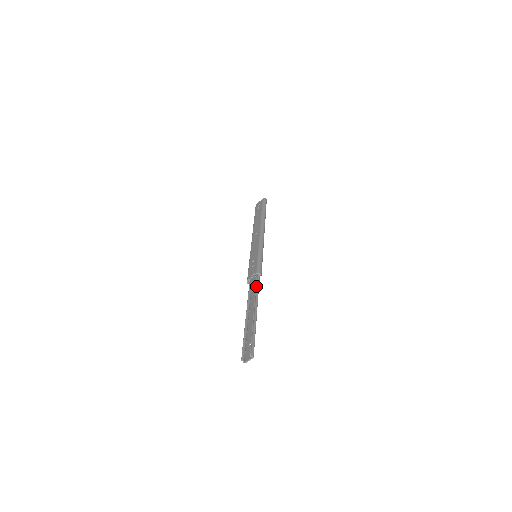
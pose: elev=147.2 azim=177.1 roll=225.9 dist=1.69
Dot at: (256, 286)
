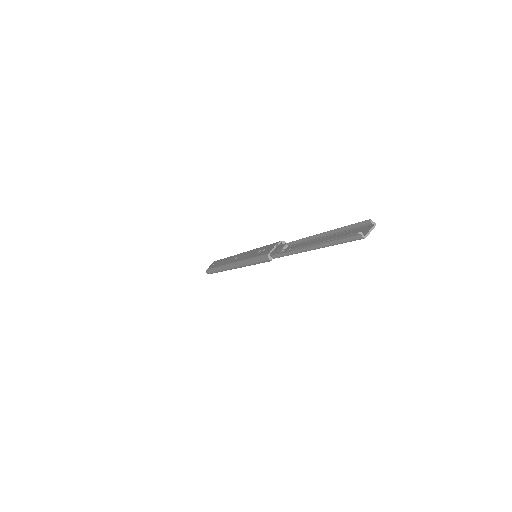
Dot at: (291, 242)
